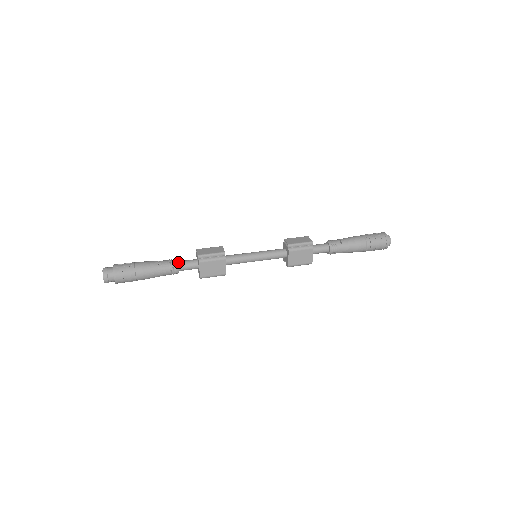
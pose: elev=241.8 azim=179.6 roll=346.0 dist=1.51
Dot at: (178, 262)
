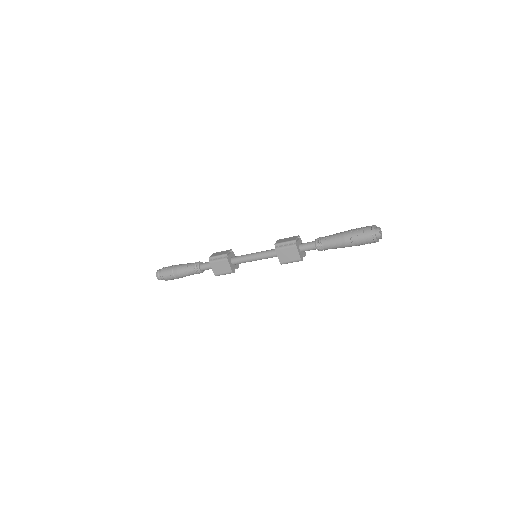
Dot at: (201, 263)
